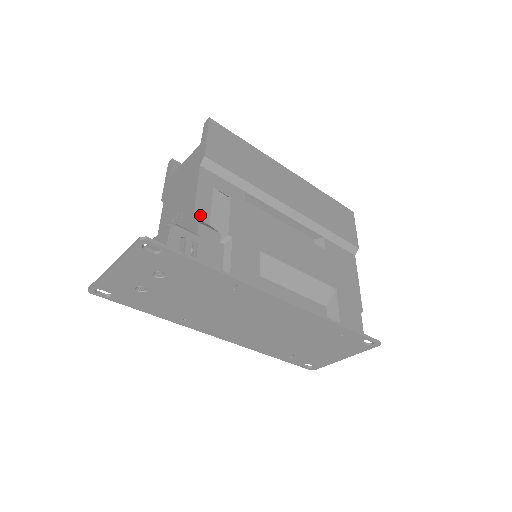
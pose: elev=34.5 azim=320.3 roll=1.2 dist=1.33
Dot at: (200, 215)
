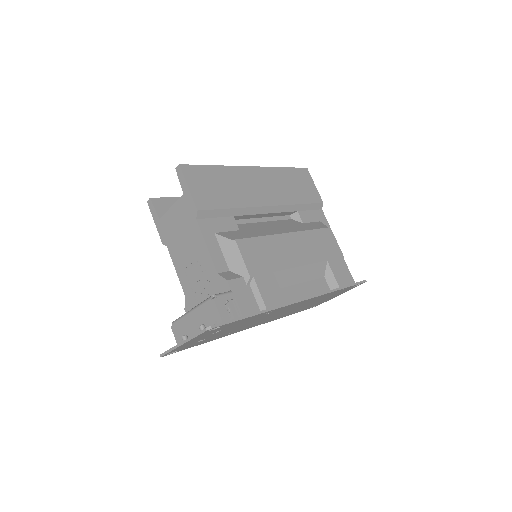
Dot at: (220, 267)
